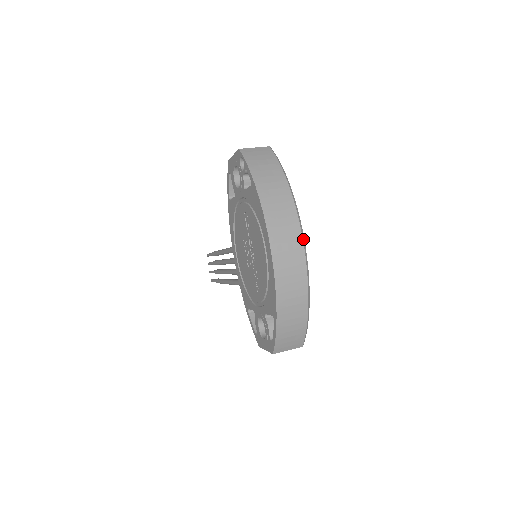
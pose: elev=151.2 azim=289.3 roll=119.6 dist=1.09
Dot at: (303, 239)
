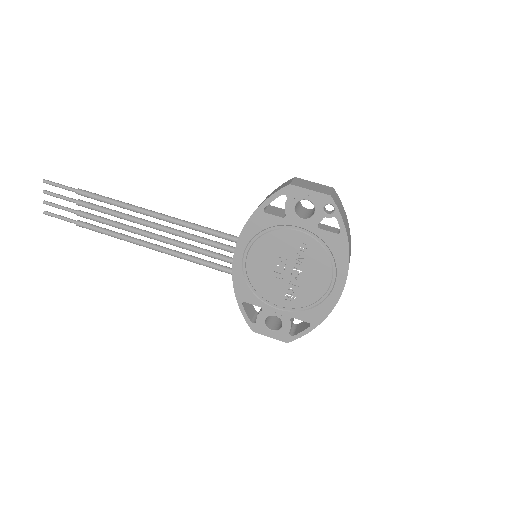
Dot at: occluded
